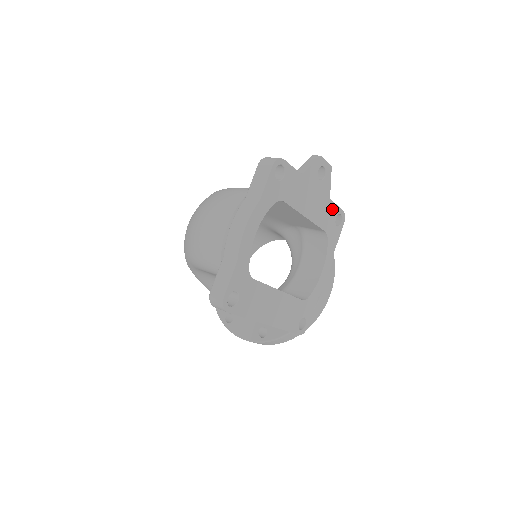
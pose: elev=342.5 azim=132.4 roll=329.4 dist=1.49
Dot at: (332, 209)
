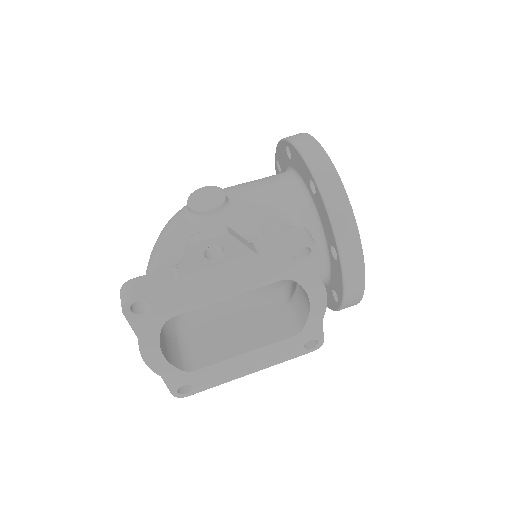
Dot at: (275, 257)
